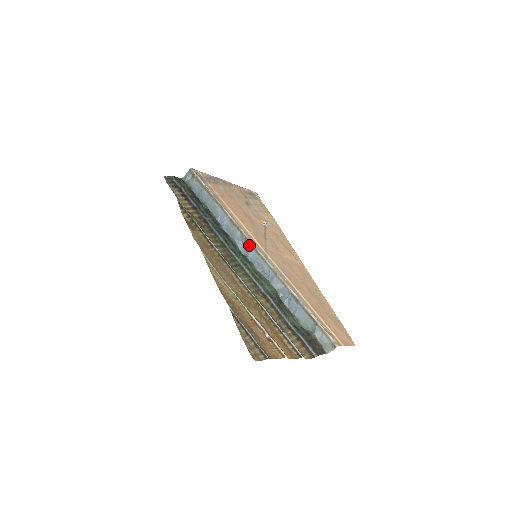
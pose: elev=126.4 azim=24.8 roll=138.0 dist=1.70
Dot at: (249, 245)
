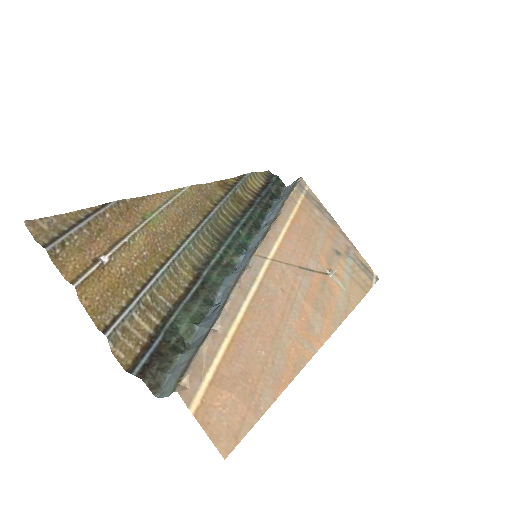
Dot at: (261, 240)
